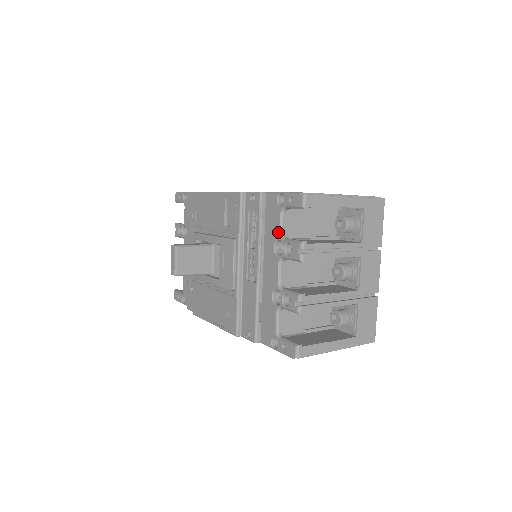
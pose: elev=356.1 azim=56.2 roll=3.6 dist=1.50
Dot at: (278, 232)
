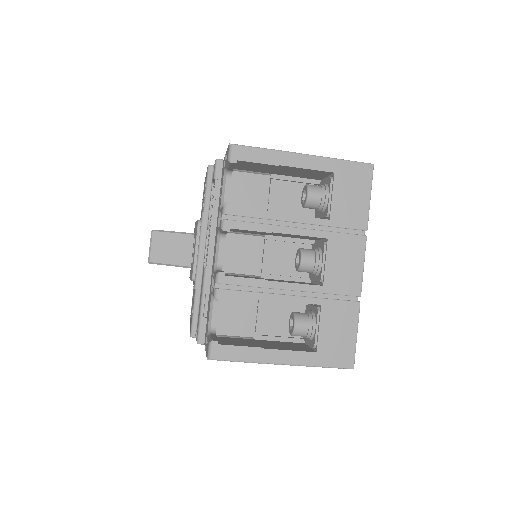
Dot at: (220, 201)
